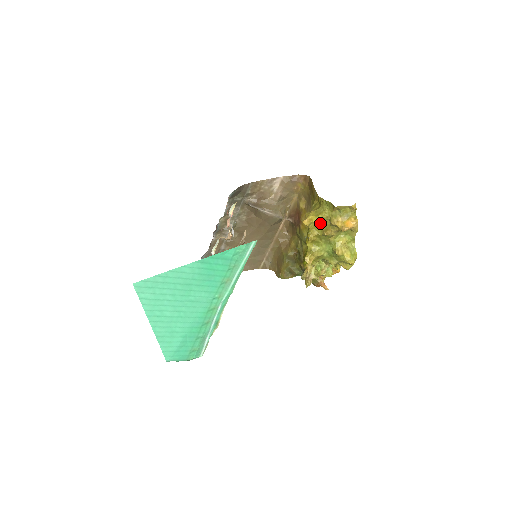
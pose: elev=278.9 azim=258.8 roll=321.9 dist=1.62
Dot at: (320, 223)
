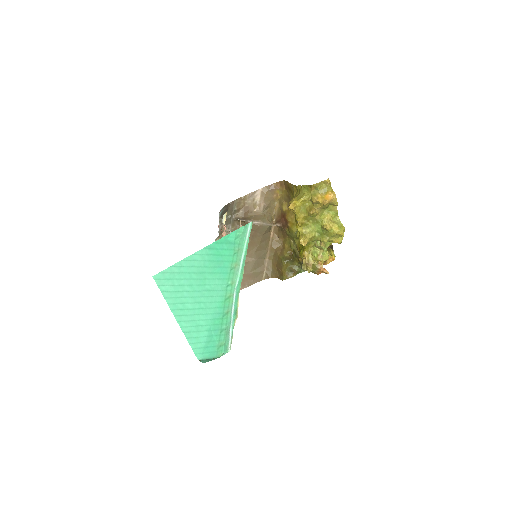
Dot at: (303, 206)
